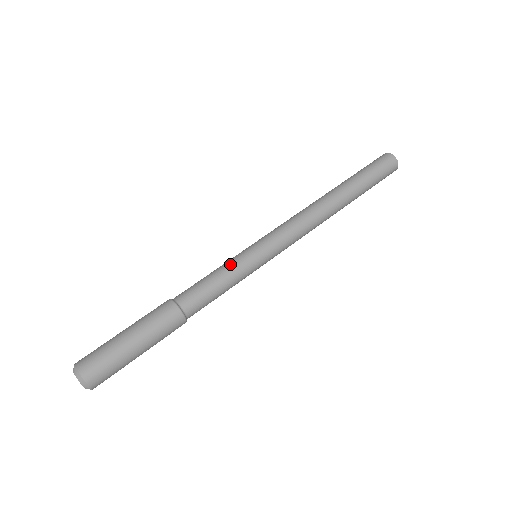
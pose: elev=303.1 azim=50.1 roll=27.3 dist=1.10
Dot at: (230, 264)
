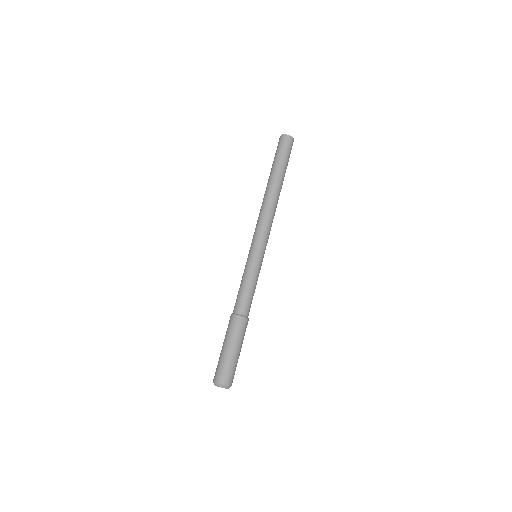
Dot at: (255, 274)
